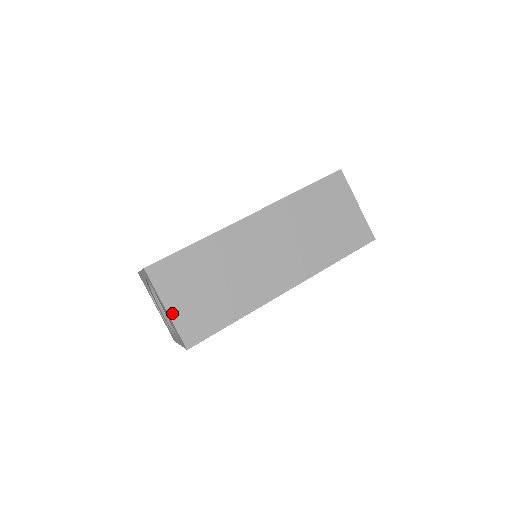
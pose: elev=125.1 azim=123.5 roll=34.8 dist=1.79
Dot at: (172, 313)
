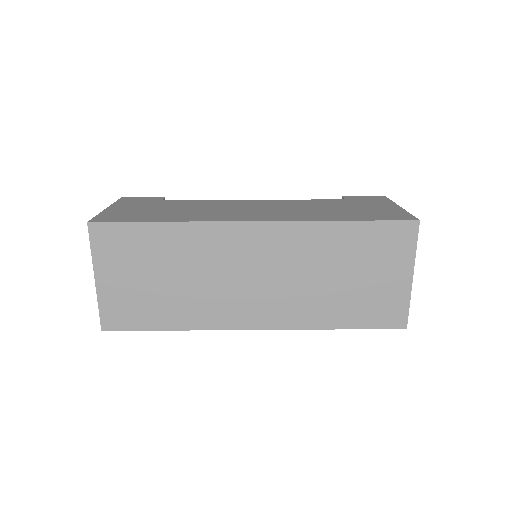
Dot at: (100, 286)
